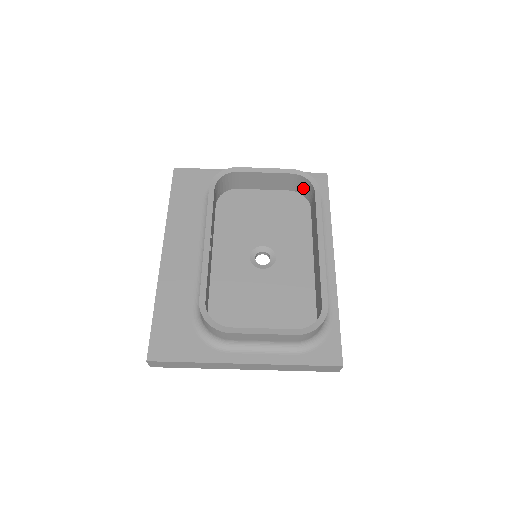
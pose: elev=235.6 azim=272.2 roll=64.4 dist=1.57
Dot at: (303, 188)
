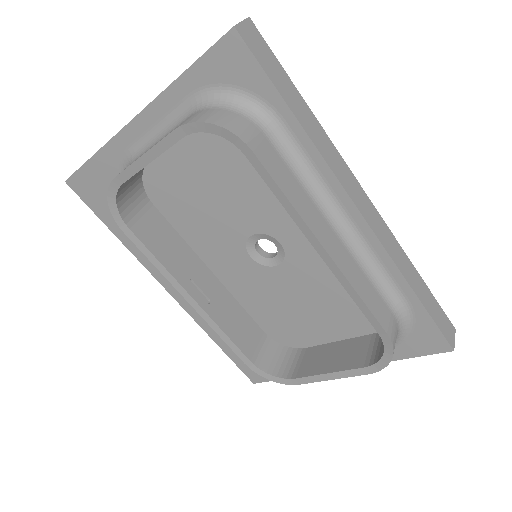
Dot at: occluded
